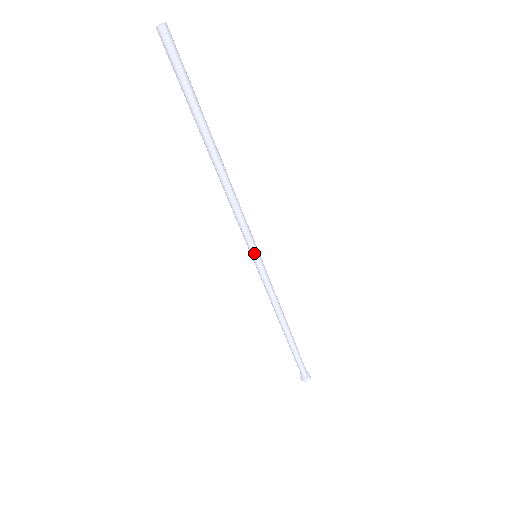
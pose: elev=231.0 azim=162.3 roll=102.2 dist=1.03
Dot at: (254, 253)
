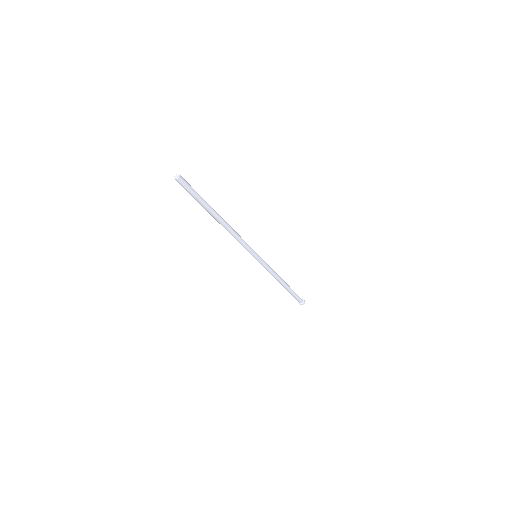
Dot at: (255, 255)
